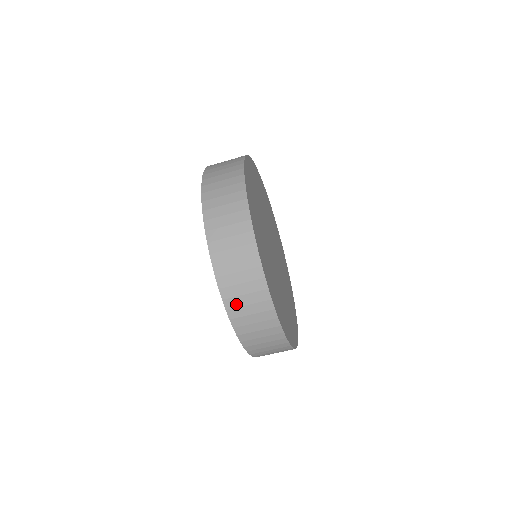
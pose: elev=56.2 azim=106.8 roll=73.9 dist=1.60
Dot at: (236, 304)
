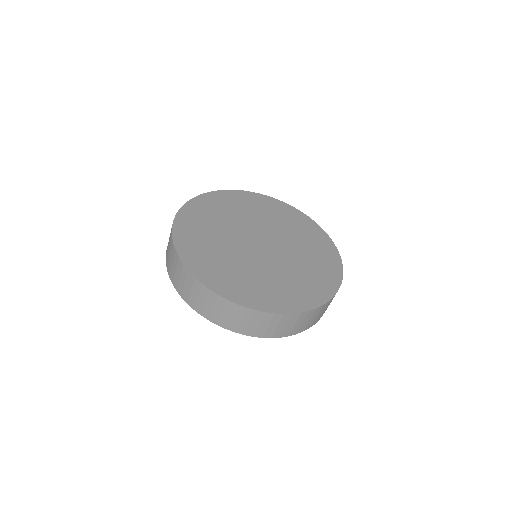
Dot at: (187, 295)
